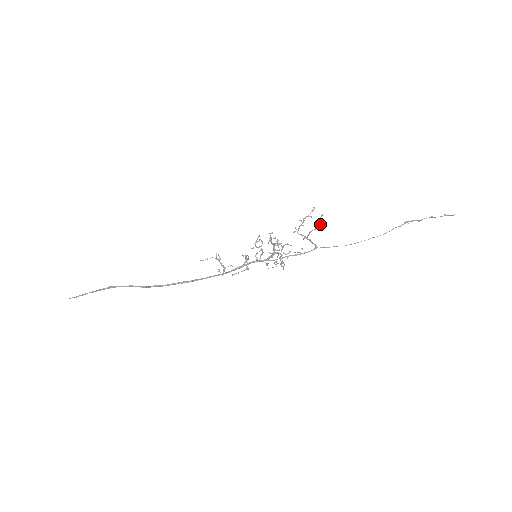
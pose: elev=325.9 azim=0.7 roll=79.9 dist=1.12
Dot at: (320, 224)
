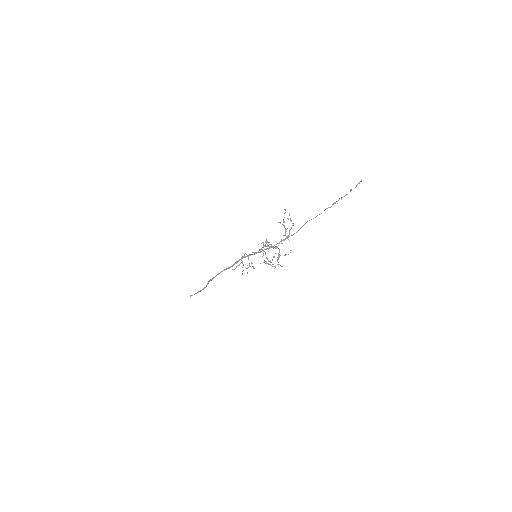
Dot at: (293, 223)
